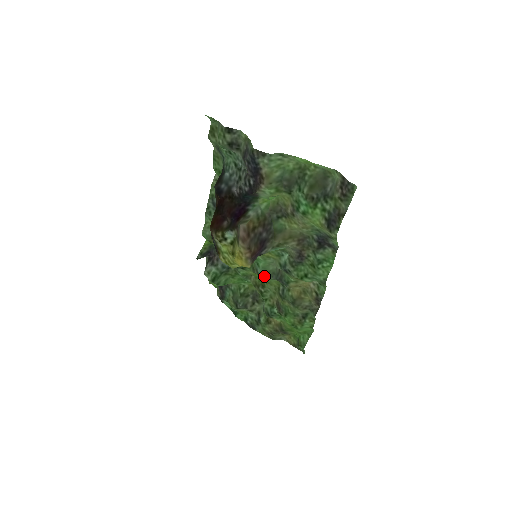
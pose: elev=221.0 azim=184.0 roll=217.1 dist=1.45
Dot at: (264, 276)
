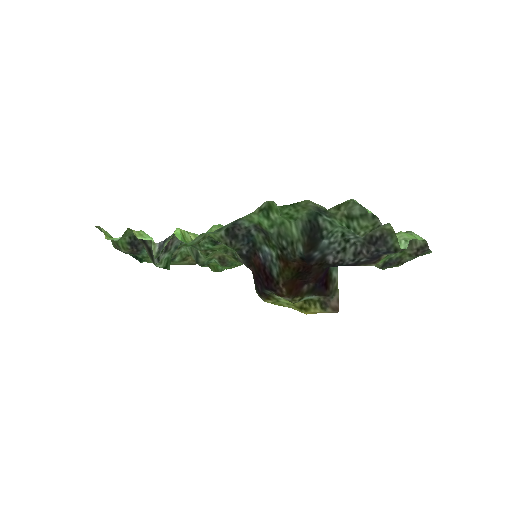
Dot at: occluded
